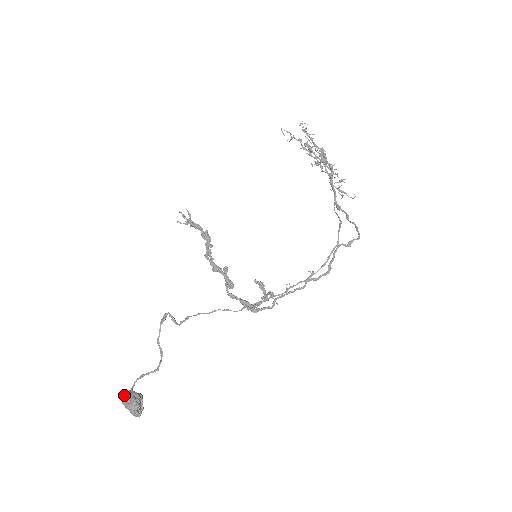
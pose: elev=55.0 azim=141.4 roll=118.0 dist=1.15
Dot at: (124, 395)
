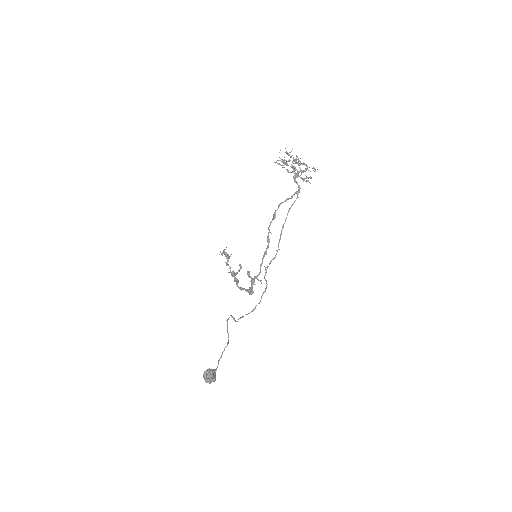
Dot at: occluded
